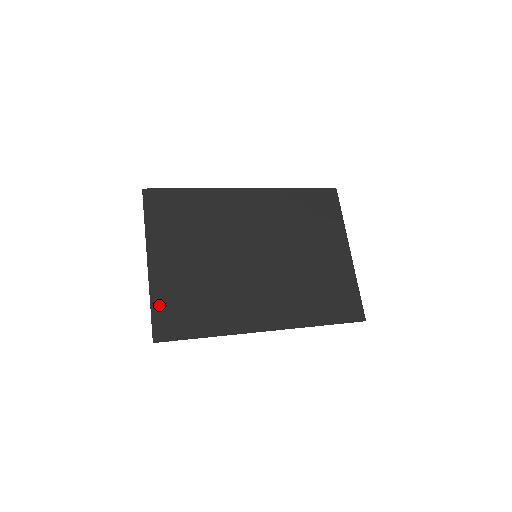
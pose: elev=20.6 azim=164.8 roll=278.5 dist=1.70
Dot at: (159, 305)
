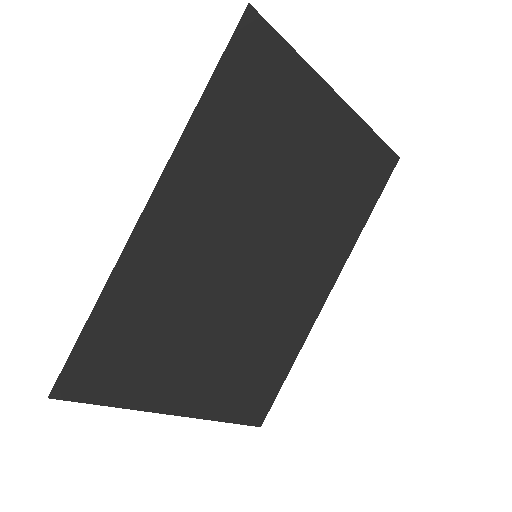
Dot at: (231, 412)
